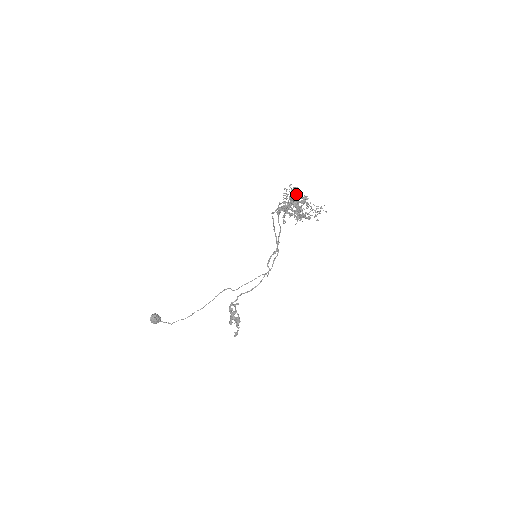
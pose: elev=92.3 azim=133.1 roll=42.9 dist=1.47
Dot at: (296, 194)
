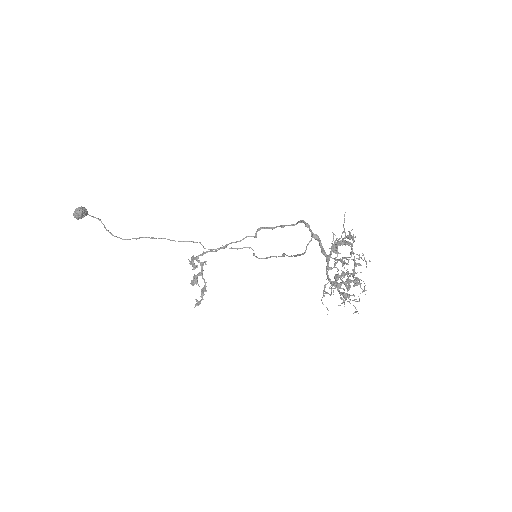
Dot at: (347, 242)
